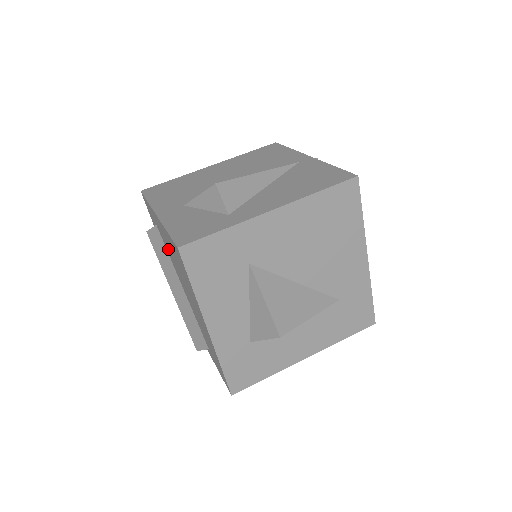
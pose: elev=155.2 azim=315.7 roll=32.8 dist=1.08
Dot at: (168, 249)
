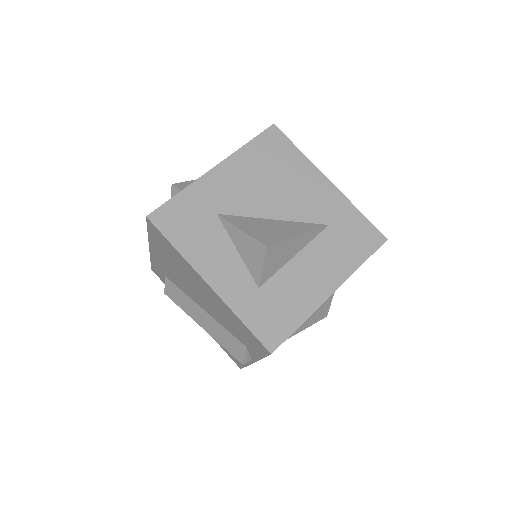
Dot at: (174, 277)
